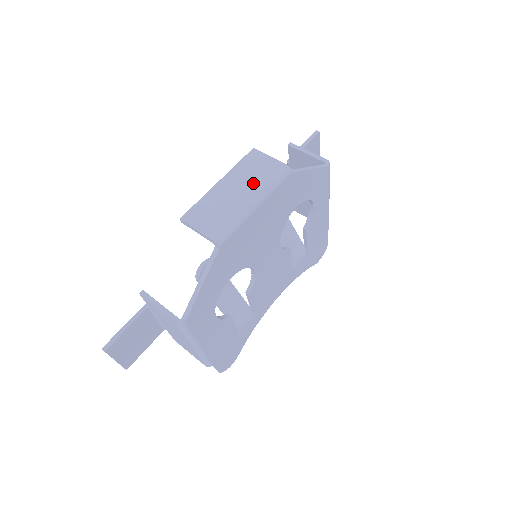
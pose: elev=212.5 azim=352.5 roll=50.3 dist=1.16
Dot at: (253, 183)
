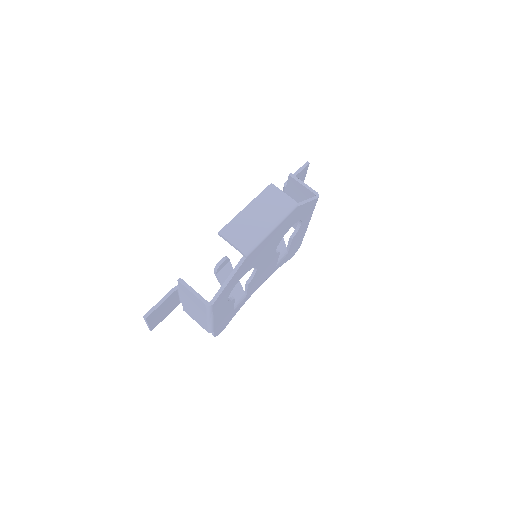
Dot at: (271, 212)
